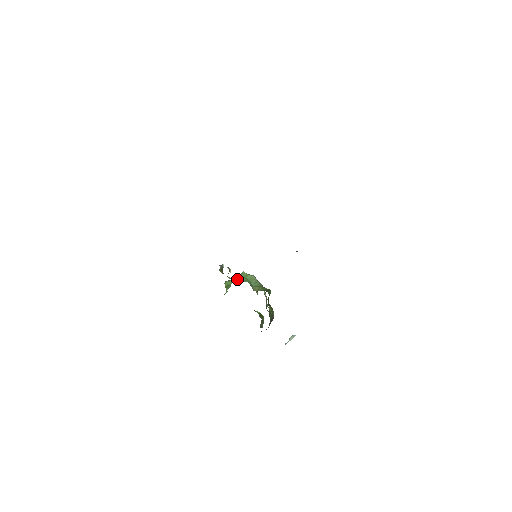
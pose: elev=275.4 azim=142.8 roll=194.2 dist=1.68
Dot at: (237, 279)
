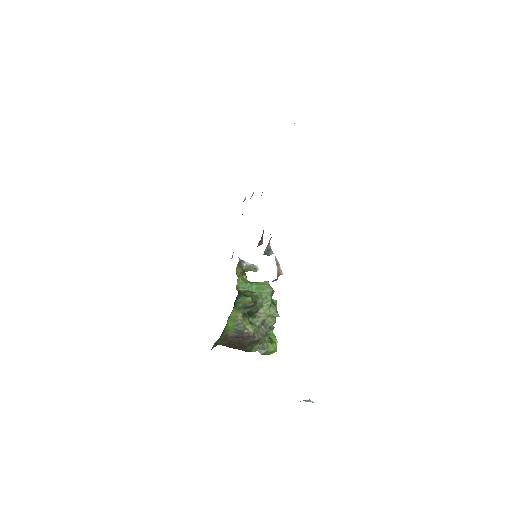
Dot at: (251, 282)
